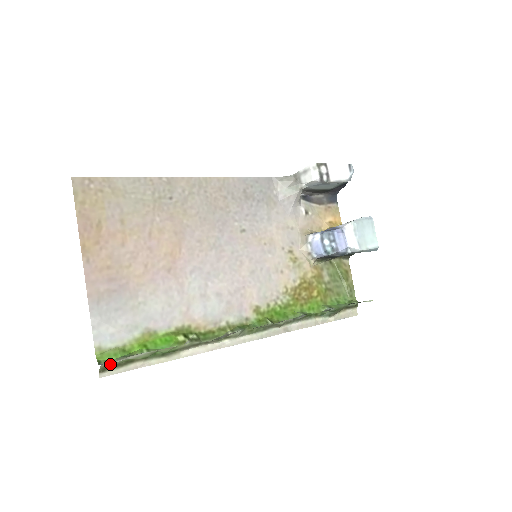
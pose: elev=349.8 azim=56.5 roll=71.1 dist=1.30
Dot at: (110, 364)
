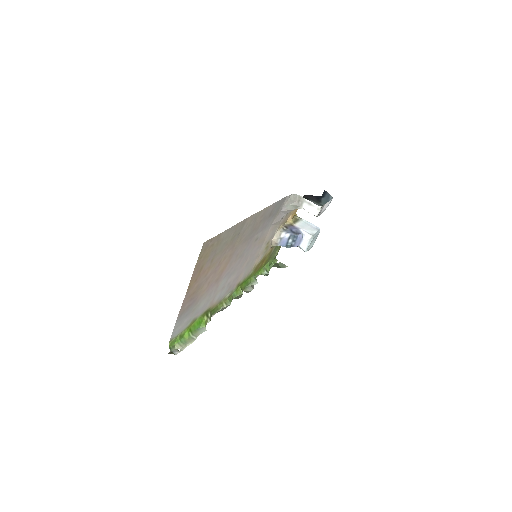
Dot at: (178, 351)
